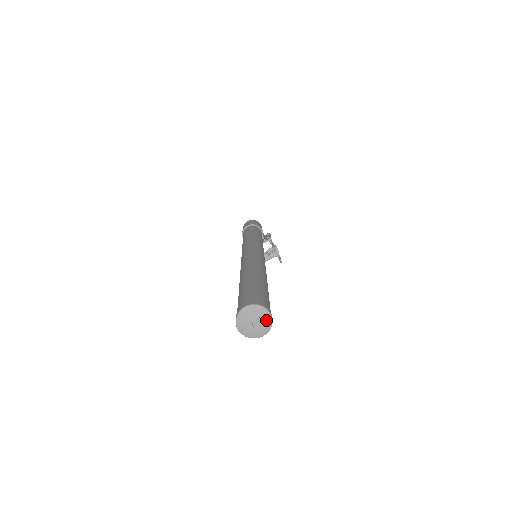
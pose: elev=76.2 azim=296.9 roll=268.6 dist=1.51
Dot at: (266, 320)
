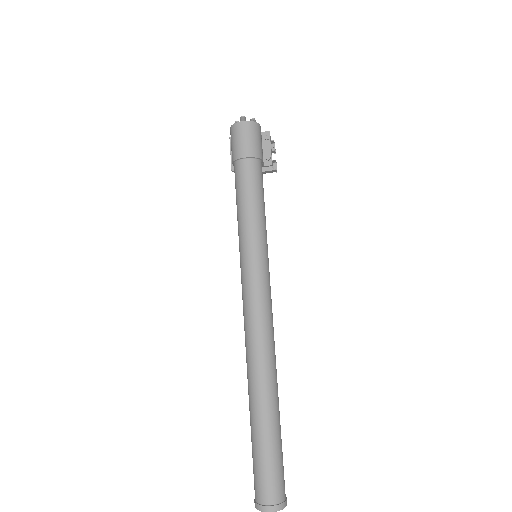
Dot at: occluded
